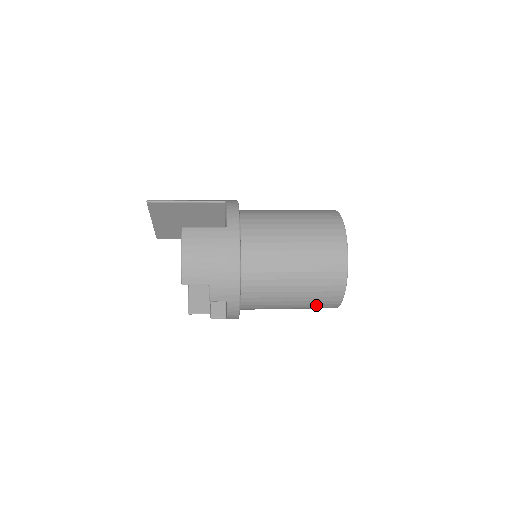
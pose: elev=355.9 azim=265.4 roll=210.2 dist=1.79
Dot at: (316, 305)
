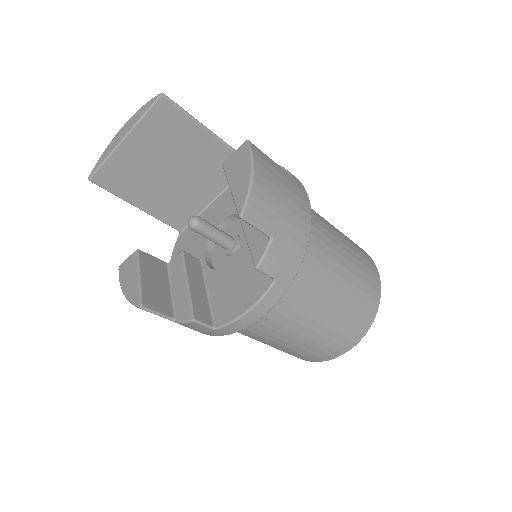
Dot at: (329, 342)
